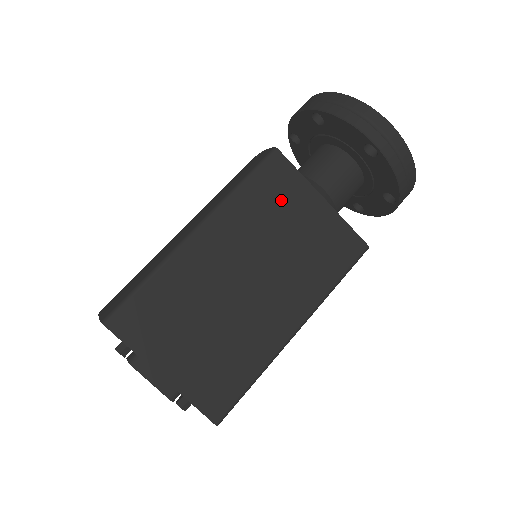
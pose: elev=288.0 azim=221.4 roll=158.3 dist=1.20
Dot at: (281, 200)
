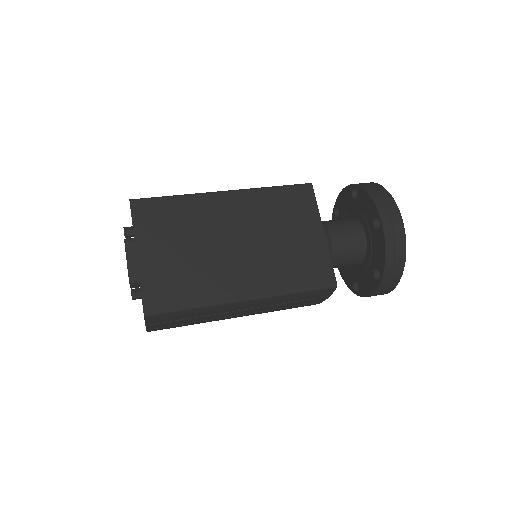
Dot at: (293, 213)
